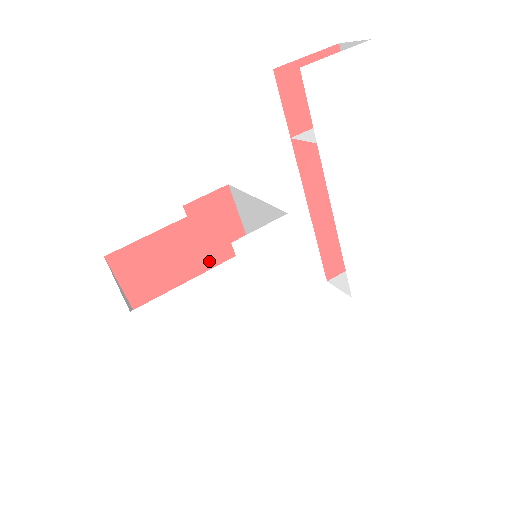
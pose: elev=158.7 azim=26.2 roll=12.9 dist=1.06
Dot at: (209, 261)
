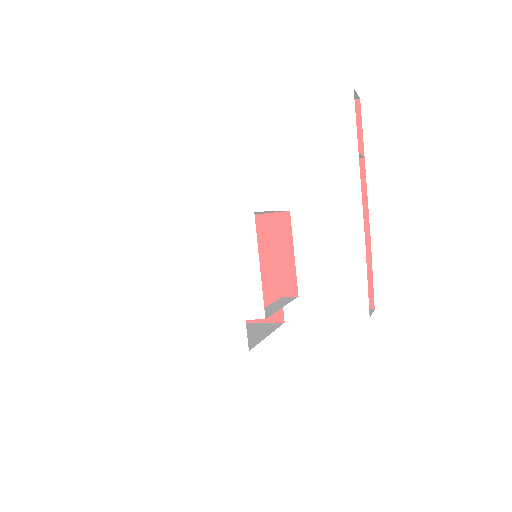
Dot at: occluded
